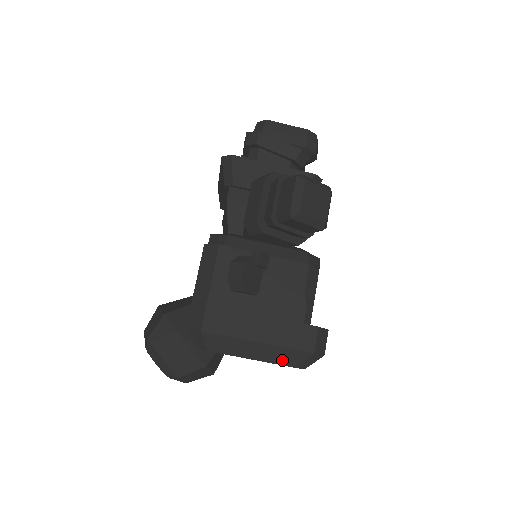
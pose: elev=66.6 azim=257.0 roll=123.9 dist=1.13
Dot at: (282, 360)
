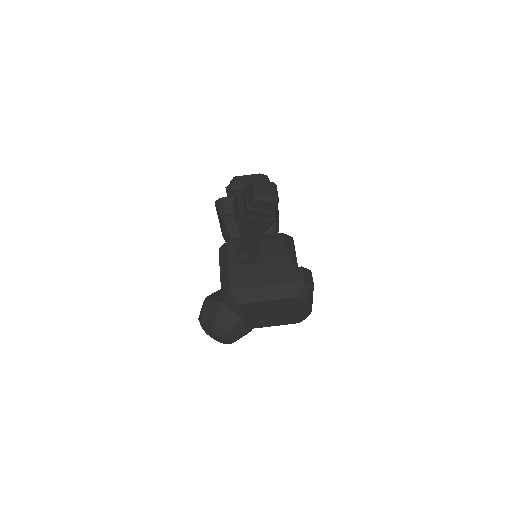
Dot at: (287, 294)
